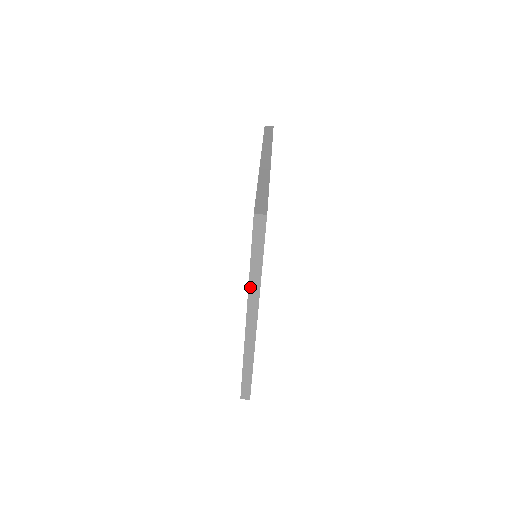
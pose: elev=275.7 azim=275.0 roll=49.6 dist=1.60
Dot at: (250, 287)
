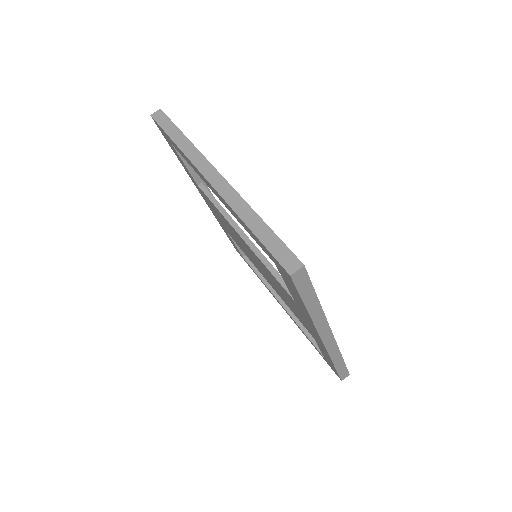
Dot at: (315, 322)
